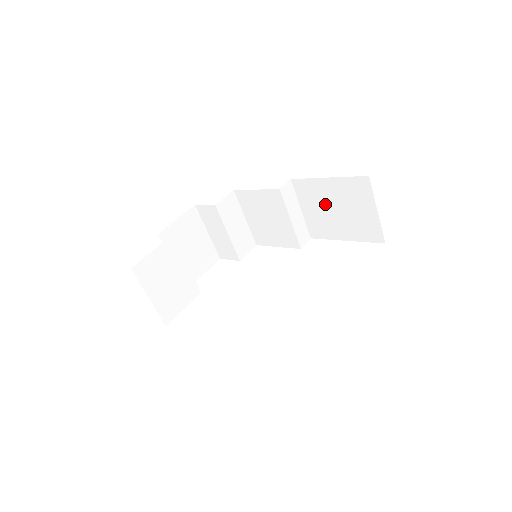
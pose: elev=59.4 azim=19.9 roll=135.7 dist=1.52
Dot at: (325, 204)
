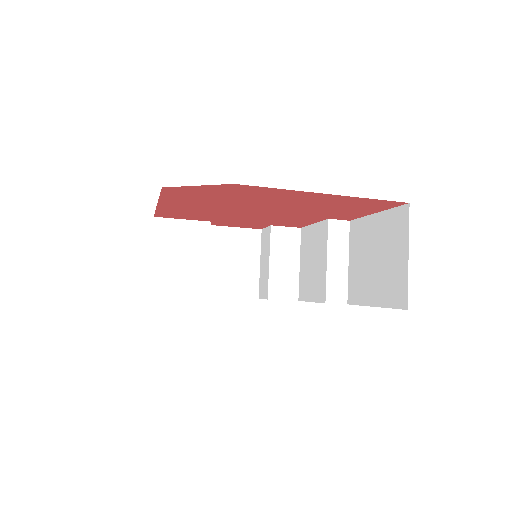
Dot at: (368, 251)
